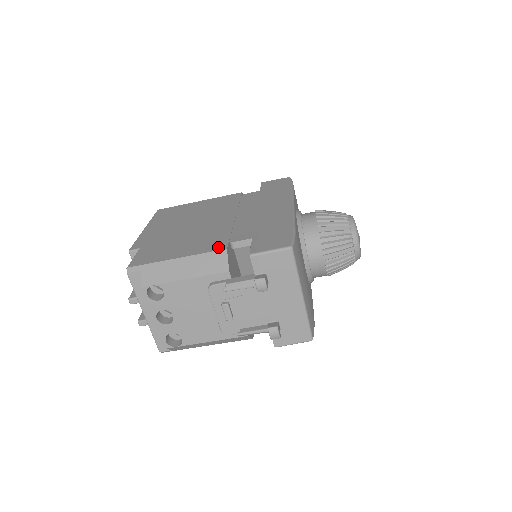
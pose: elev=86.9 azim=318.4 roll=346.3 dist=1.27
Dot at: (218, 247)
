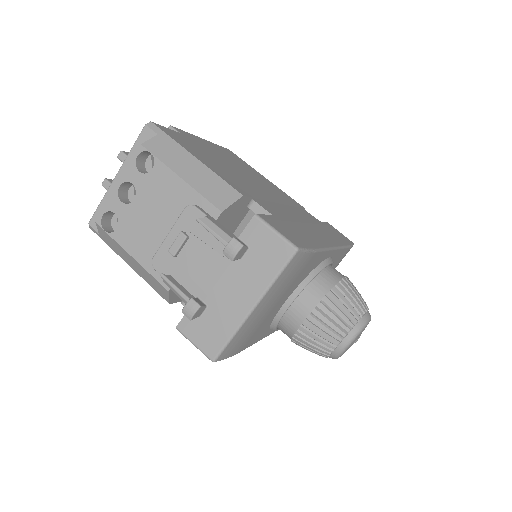
Dot at: (238, 188)
